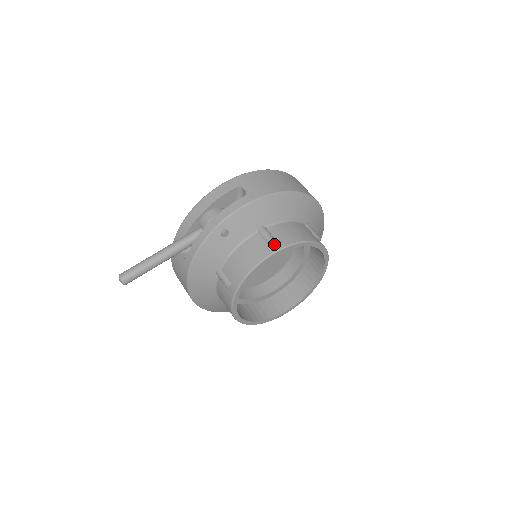
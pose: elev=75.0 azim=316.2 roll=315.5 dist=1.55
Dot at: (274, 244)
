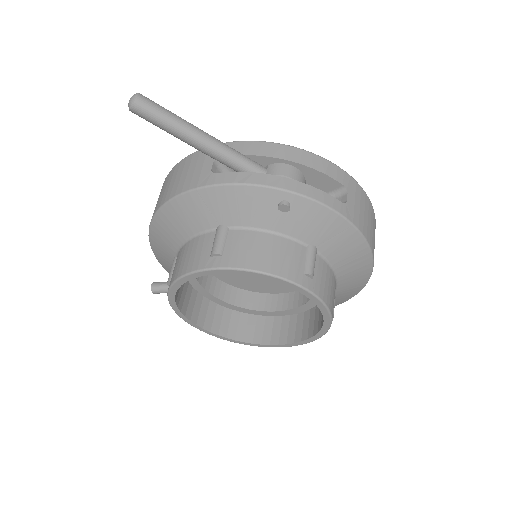
Dot at: (309, 278)
